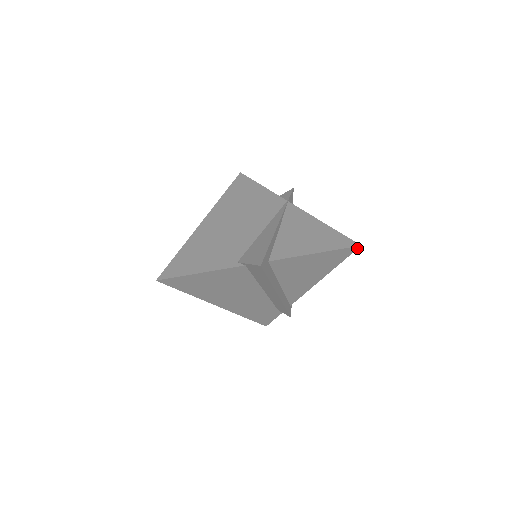
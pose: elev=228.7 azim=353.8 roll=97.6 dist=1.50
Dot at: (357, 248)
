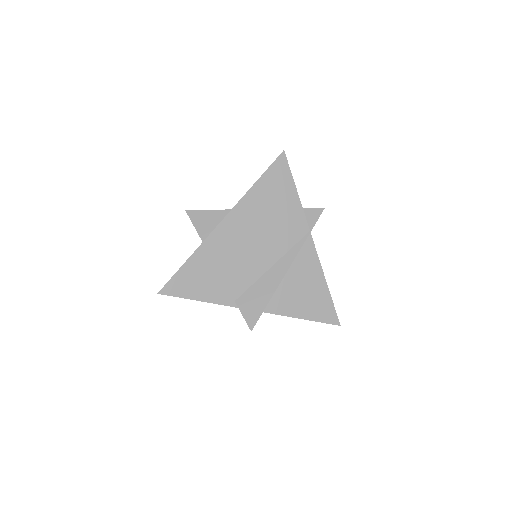
Dot at: (337, 323)
